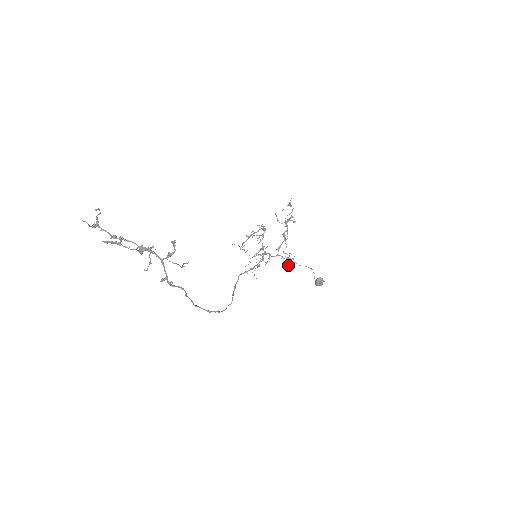
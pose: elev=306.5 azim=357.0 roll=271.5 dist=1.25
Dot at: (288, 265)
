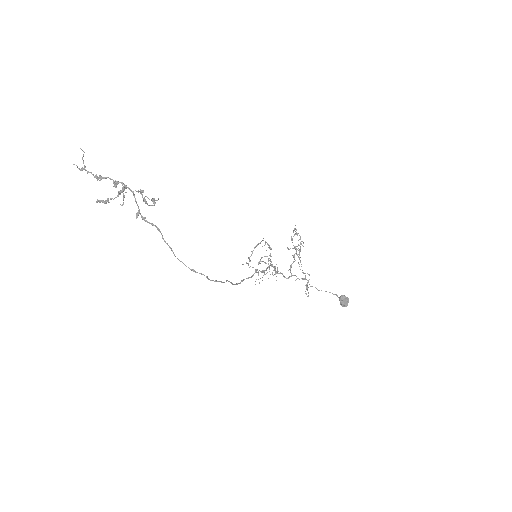
Dot at: (307, 289)
